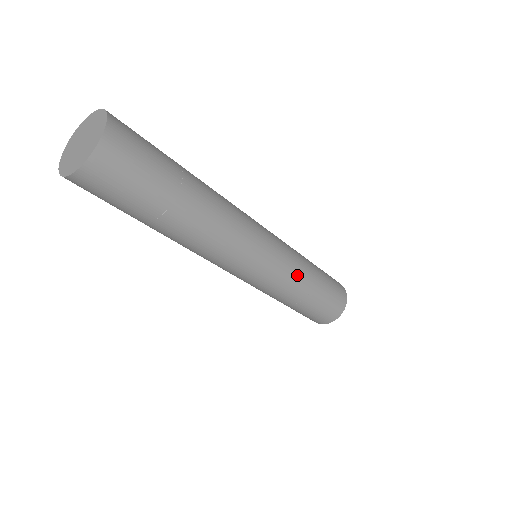
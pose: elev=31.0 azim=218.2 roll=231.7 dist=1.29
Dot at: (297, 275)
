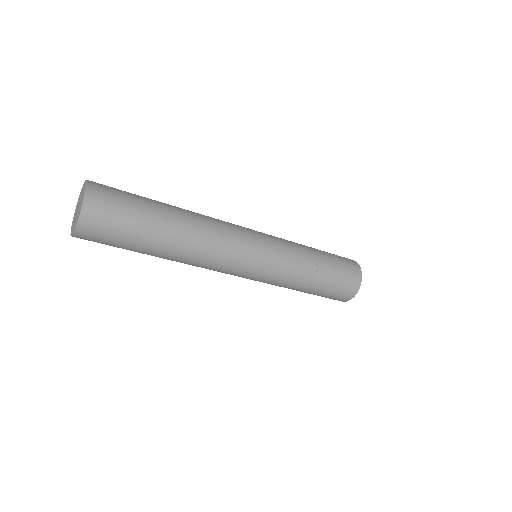
Dot at: (288, 280)
